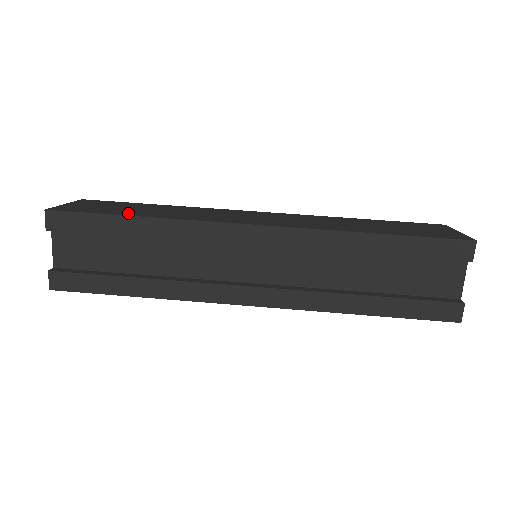
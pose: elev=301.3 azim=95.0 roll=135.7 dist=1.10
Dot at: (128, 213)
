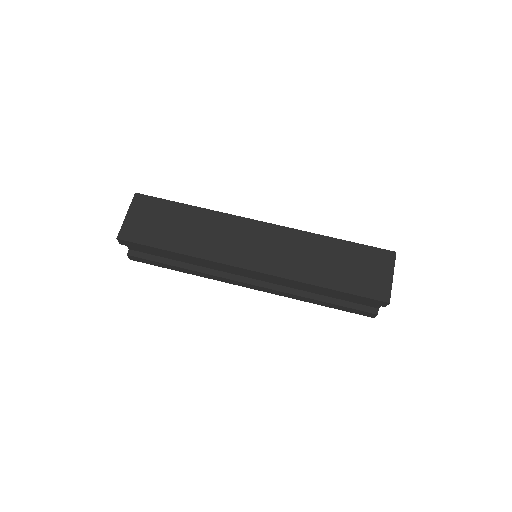
Dot at: (169, 243)
